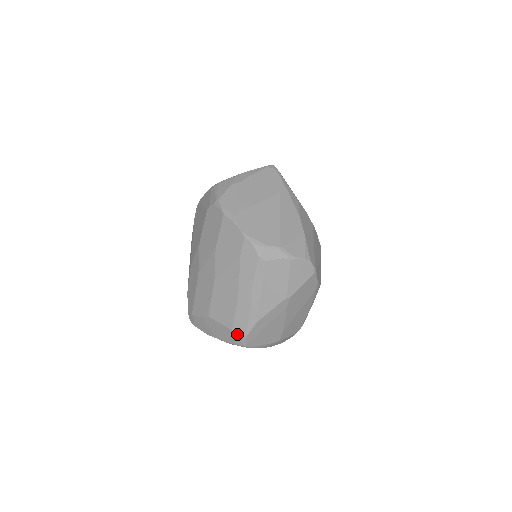
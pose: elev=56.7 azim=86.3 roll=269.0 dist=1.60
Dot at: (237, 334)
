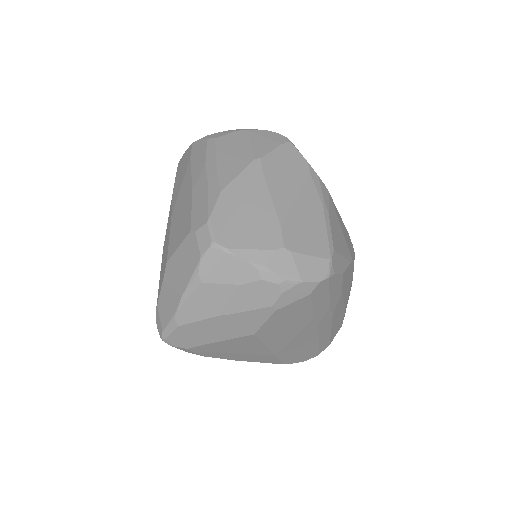
Dot at: (197, 229)
